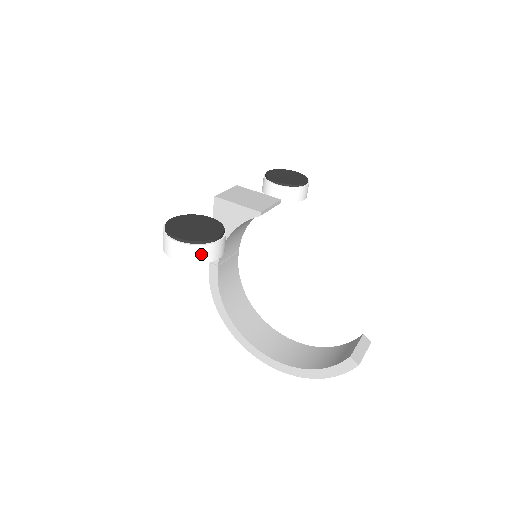
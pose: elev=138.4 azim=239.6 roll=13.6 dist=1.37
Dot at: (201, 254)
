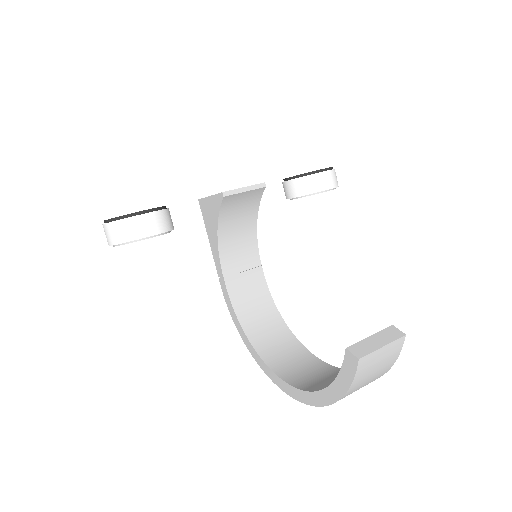
Dot at: (123, 231)
